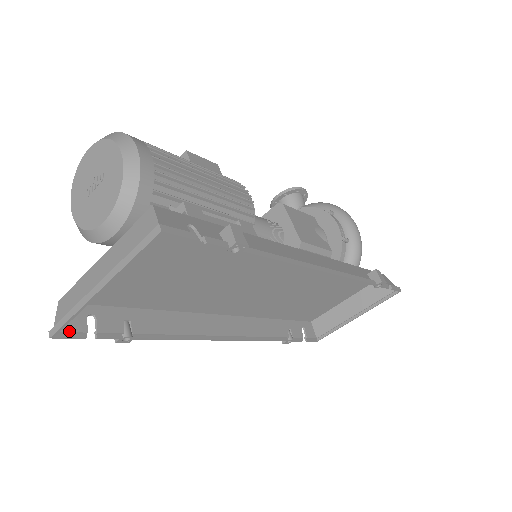
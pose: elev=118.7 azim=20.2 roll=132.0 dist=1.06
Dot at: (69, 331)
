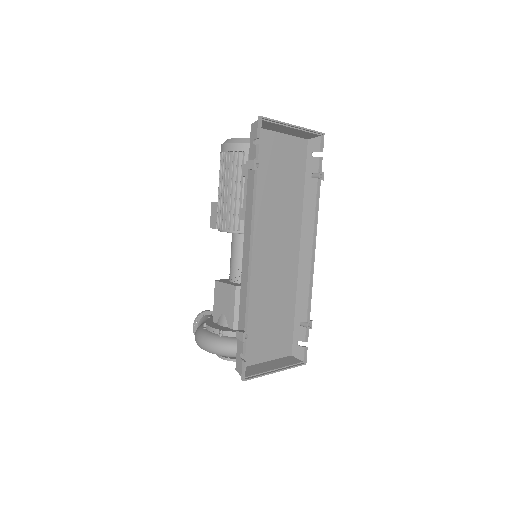
Dot at: (260, 127)
